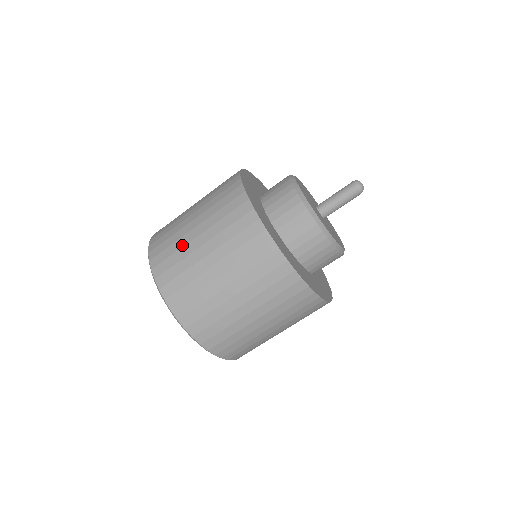
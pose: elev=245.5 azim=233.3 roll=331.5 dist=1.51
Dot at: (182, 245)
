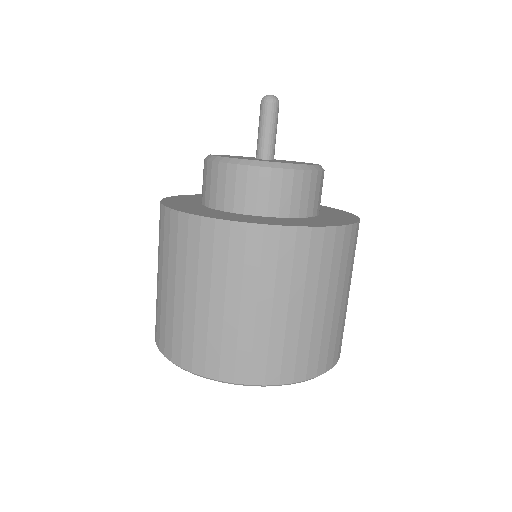
Dot at: occluded
